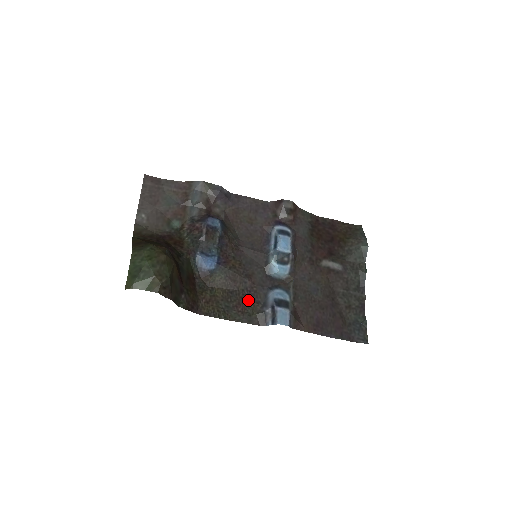
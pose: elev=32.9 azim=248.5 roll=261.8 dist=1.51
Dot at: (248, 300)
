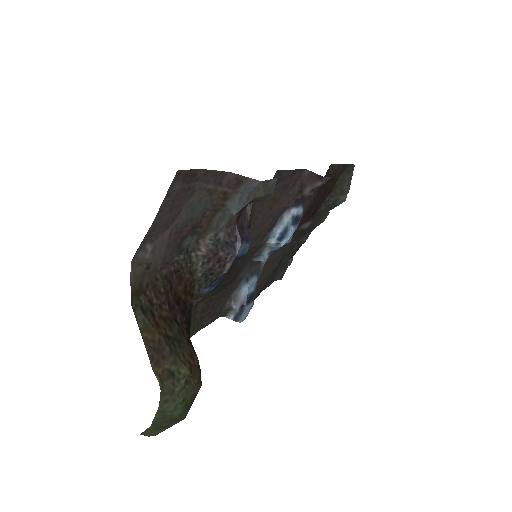
Dot at: (222, 299)
